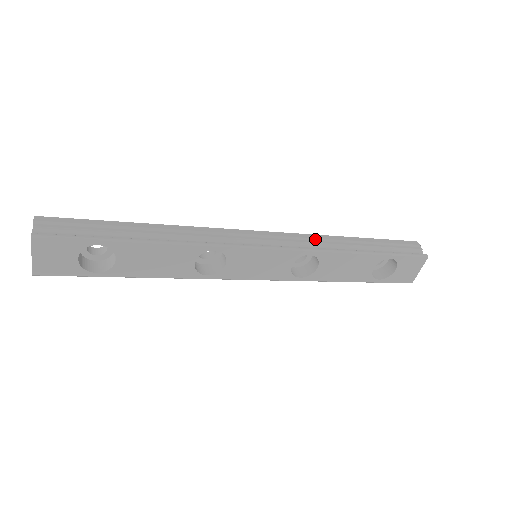
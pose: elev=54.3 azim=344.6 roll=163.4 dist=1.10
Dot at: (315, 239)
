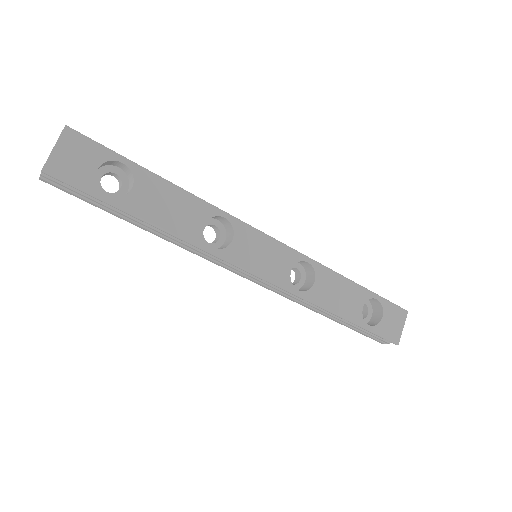
Dot at: occluded
